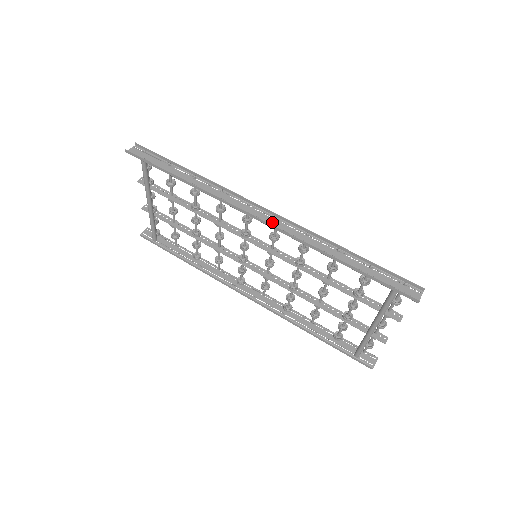
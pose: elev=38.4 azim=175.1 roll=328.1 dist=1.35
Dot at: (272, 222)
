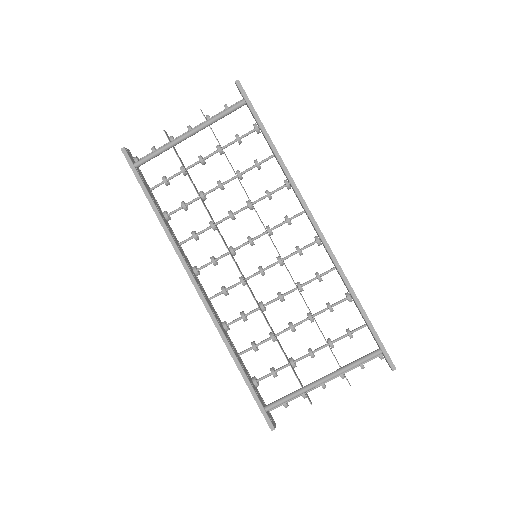
Dot at: (320, 237)
